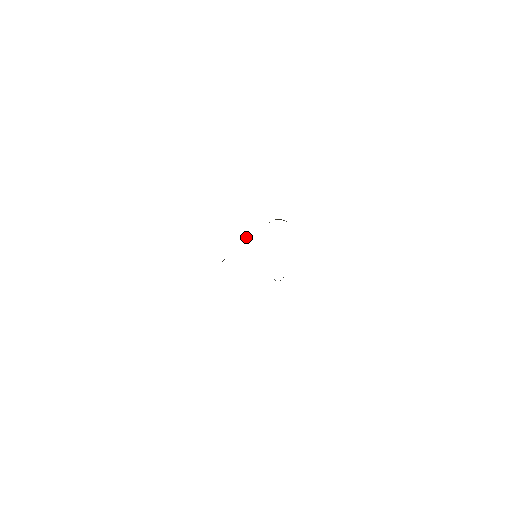
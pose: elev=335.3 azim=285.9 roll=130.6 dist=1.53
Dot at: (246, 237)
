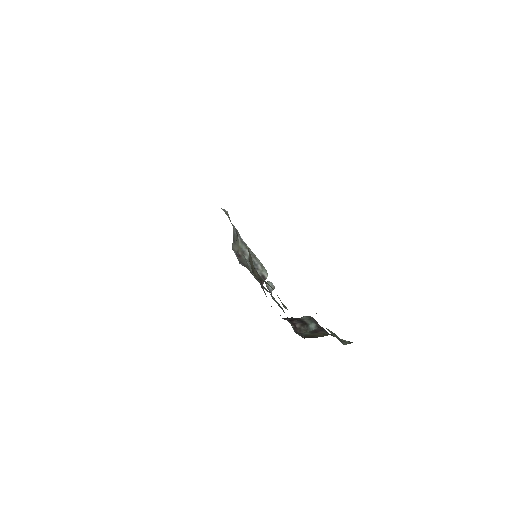
Dot at: occluded
